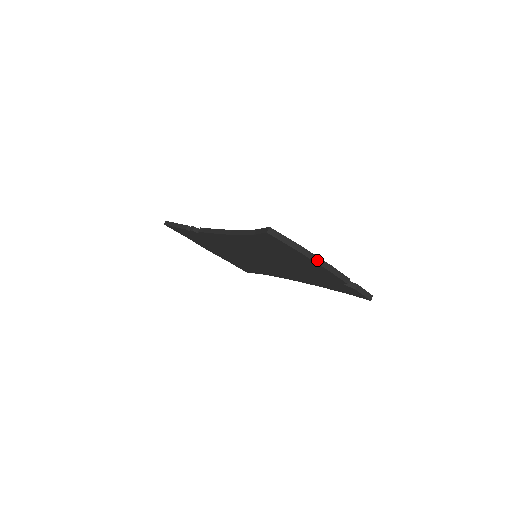
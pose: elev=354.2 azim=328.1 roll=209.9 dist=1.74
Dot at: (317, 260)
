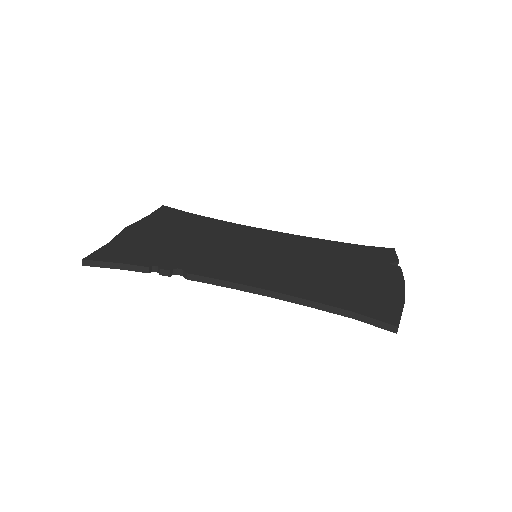
Dot at: occluded
